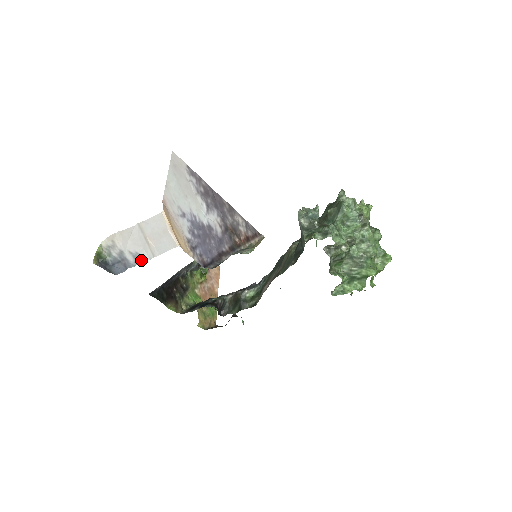
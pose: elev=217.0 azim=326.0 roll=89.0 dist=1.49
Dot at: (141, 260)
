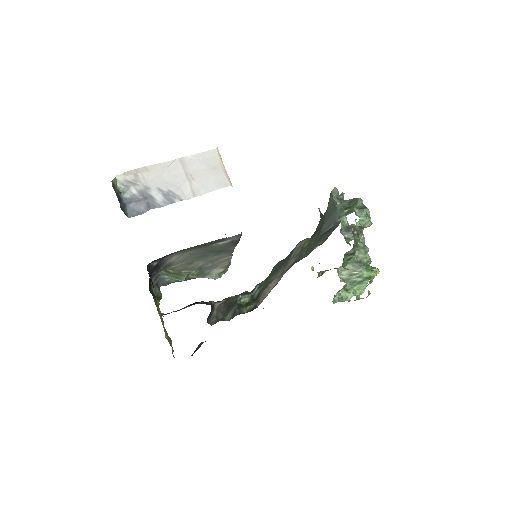
Dot at: (174, 199)
